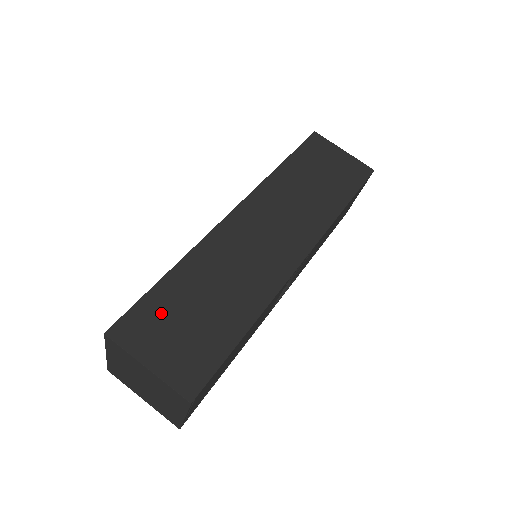
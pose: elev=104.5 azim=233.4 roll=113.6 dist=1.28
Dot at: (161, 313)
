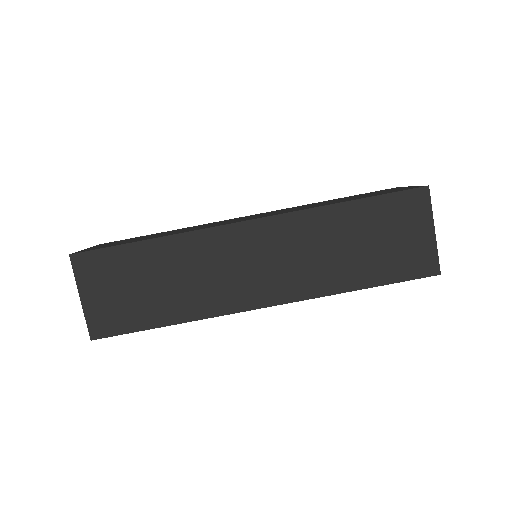
Dot at: (117, 268)
